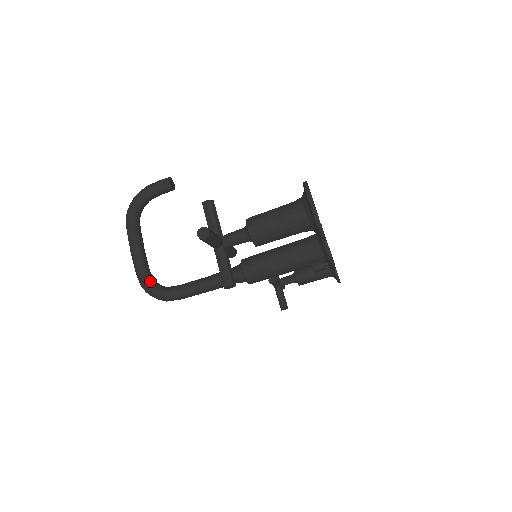
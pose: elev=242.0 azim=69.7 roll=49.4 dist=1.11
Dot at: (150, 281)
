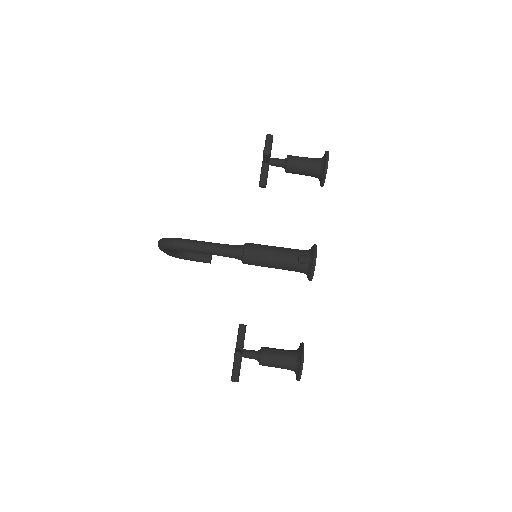
Dot at: occluded
